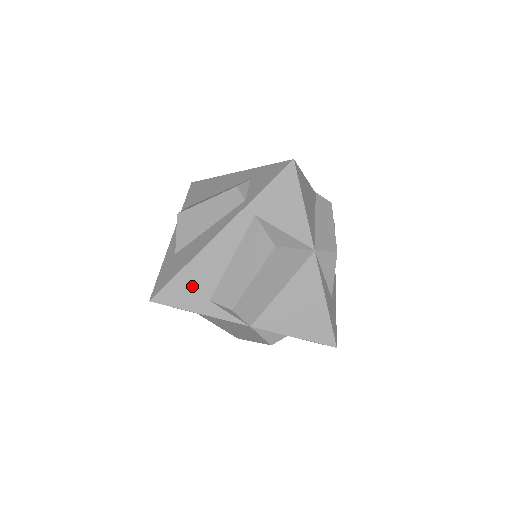
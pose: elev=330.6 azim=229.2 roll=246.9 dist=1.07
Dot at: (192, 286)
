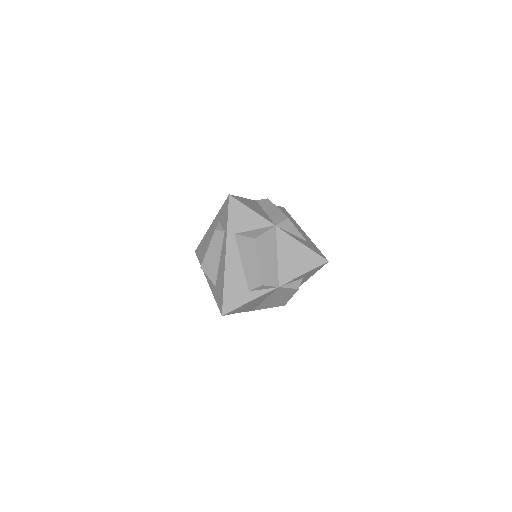
Dot at: (235, 291)
